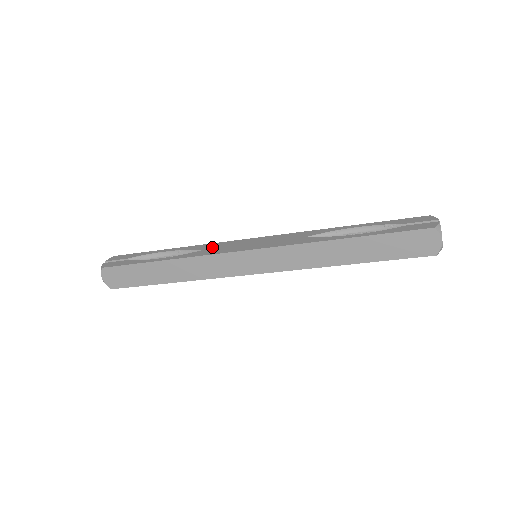
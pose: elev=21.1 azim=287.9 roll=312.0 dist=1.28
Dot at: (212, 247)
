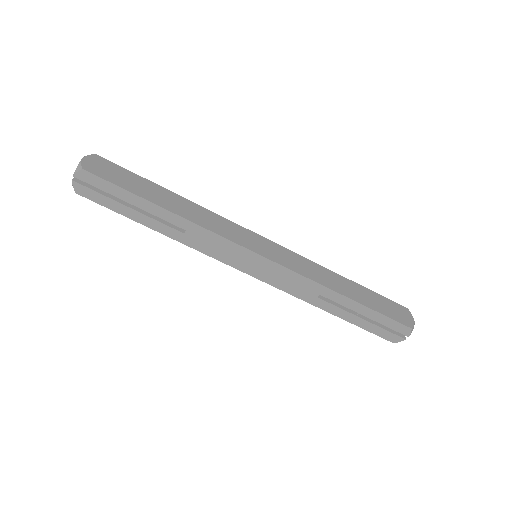
Dot at: occluded
